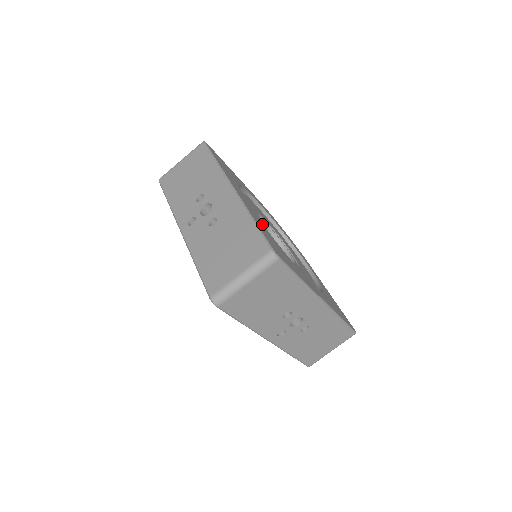
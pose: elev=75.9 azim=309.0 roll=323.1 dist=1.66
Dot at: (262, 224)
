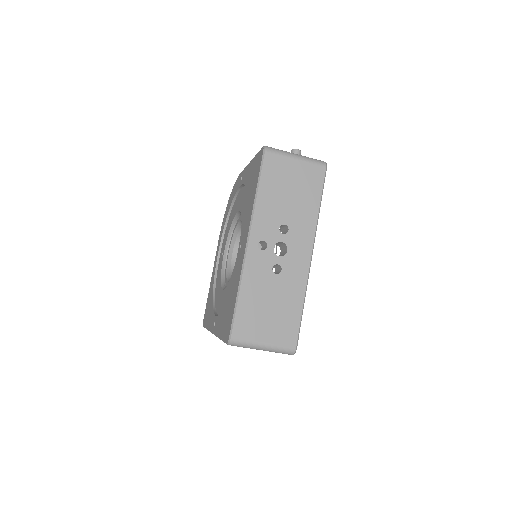
Dot at: occluded
